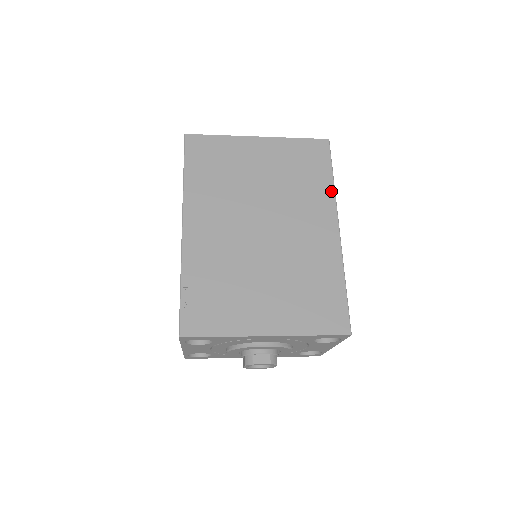
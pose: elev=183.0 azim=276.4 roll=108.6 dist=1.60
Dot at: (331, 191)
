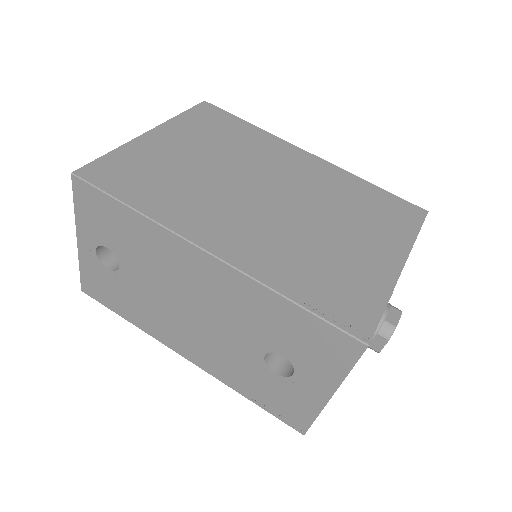
Dot at: (264, 133)
